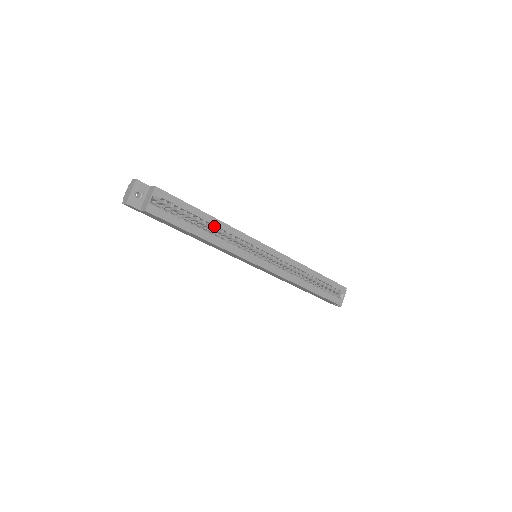
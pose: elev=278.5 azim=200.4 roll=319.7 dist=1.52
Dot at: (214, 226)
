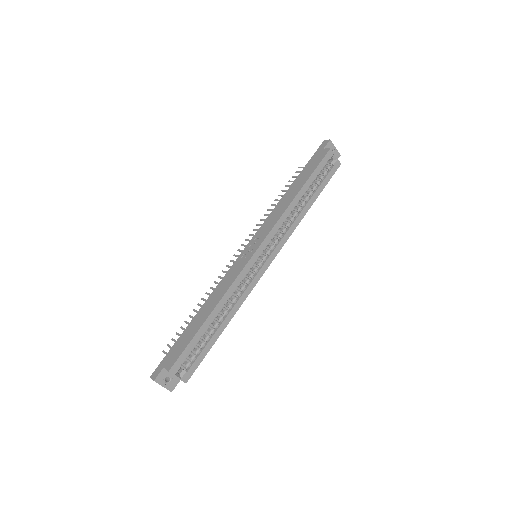
Dot at: (218, 310)
